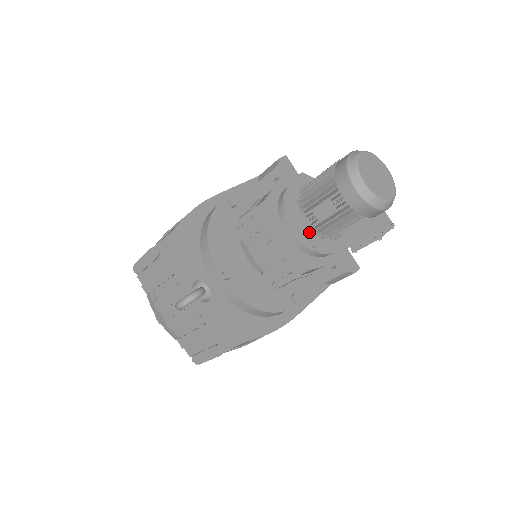
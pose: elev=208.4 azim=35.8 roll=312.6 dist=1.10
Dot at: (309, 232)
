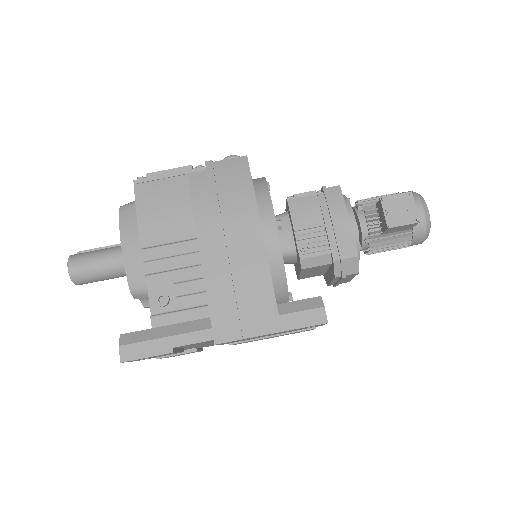
Dot at: occluded
